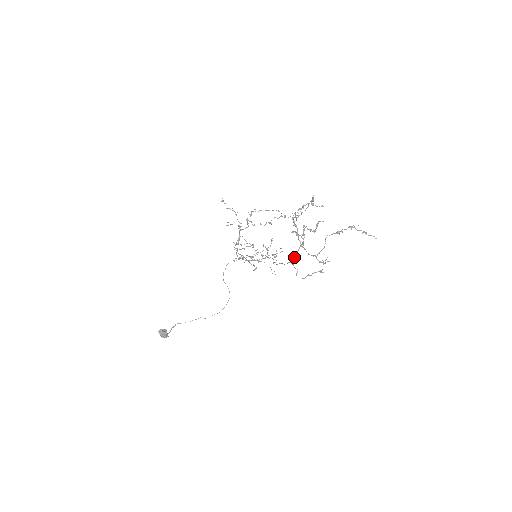
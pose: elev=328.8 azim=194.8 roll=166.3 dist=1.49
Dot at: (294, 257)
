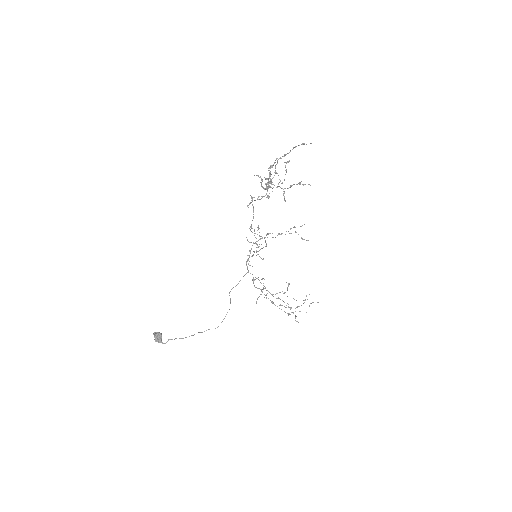
Dot at: (255, 200)
